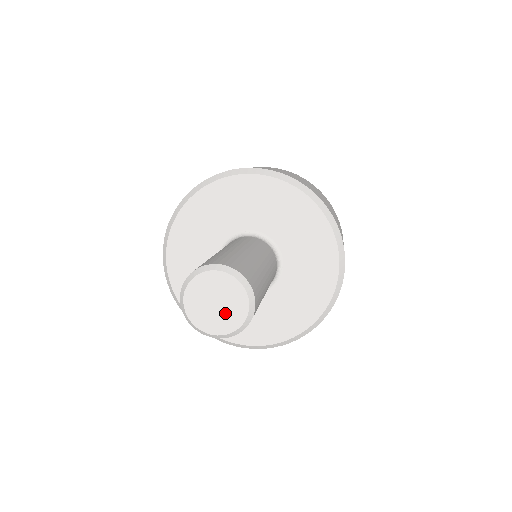
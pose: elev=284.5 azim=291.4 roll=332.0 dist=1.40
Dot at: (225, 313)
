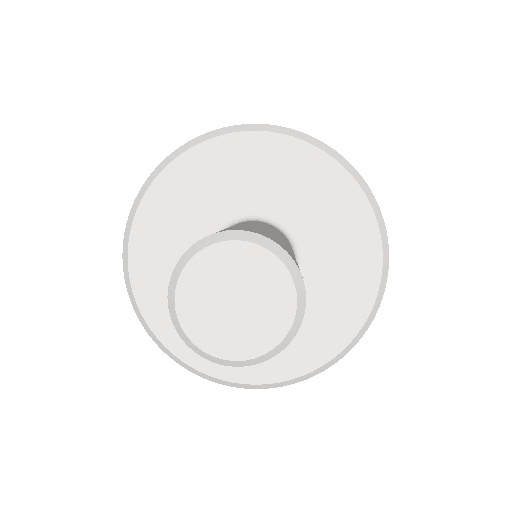
Dot at: (257, 313)
